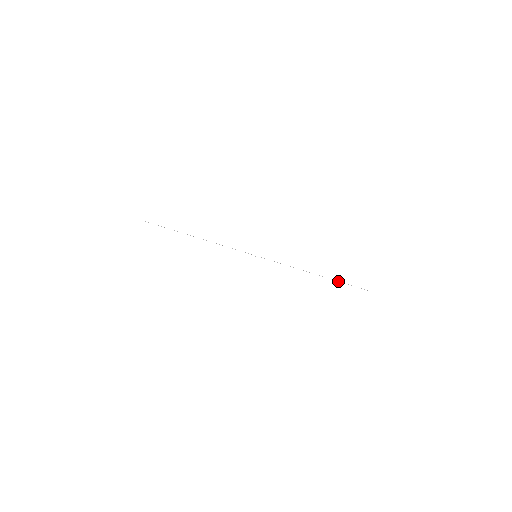
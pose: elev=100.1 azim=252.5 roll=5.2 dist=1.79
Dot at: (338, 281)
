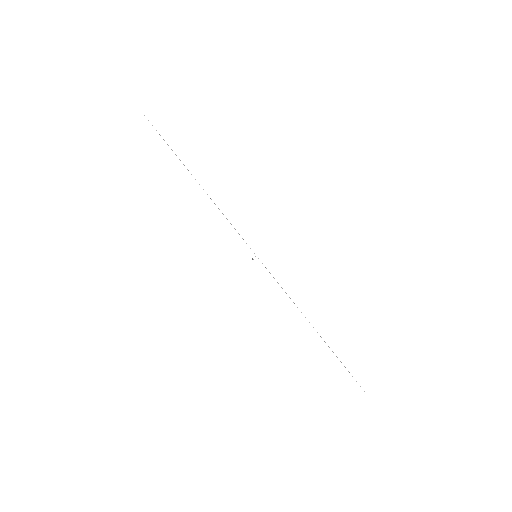
Dot at: occluded
